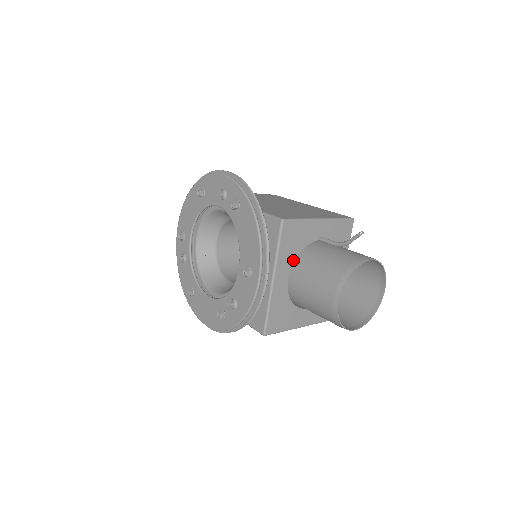
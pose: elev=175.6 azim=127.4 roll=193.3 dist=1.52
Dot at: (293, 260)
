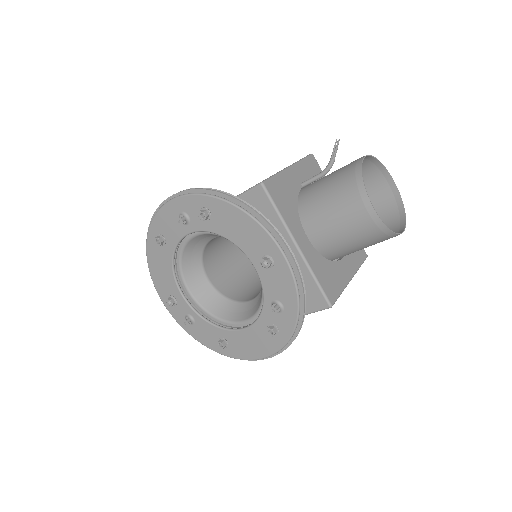
Dot at: (298, 217)
